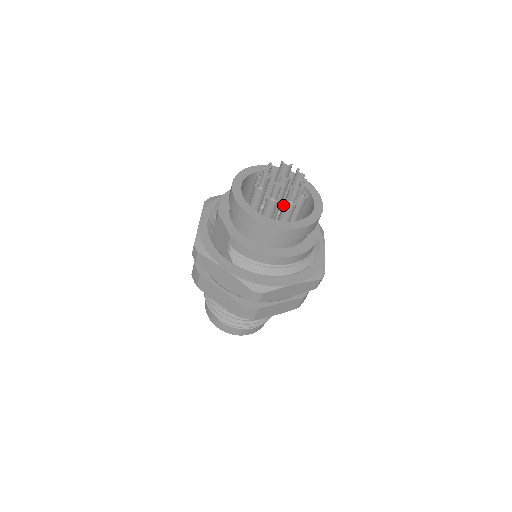
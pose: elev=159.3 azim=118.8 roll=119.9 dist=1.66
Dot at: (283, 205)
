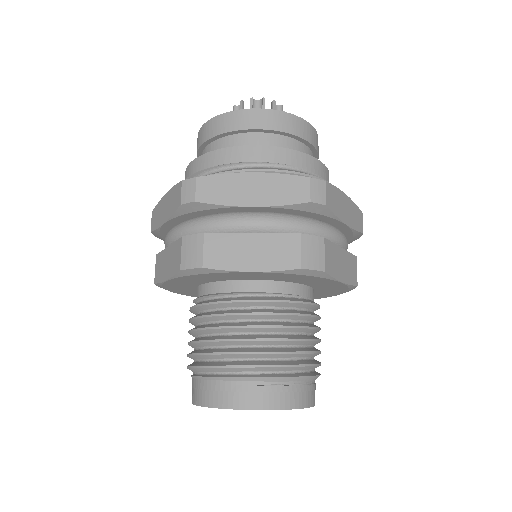
Dot at: occluded
